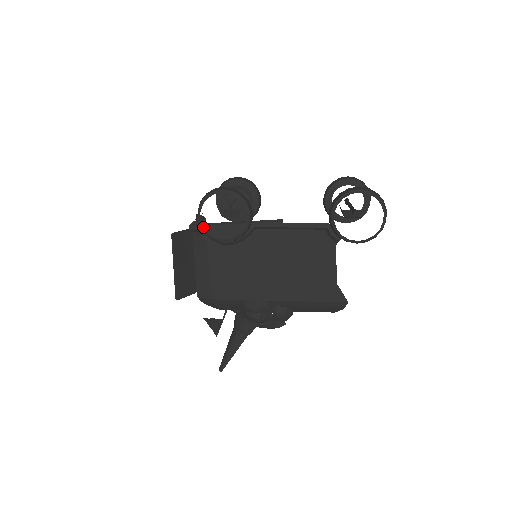
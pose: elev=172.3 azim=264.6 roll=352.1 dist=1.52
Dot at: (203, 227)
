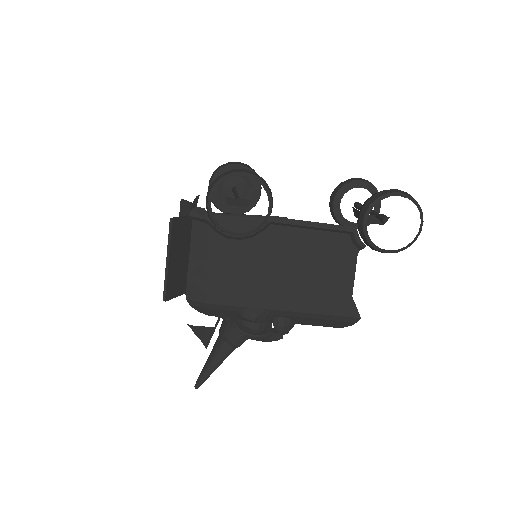
Dot at: occluded
